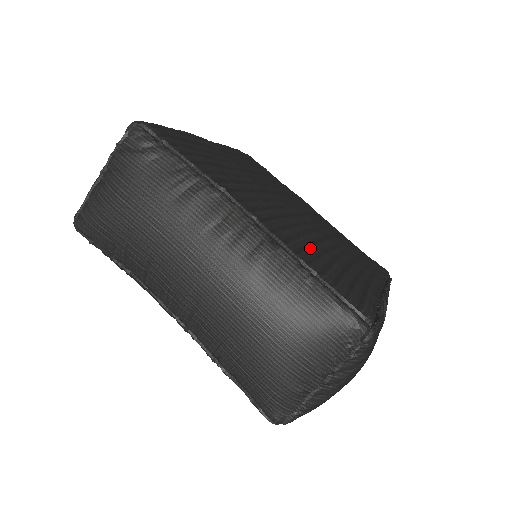
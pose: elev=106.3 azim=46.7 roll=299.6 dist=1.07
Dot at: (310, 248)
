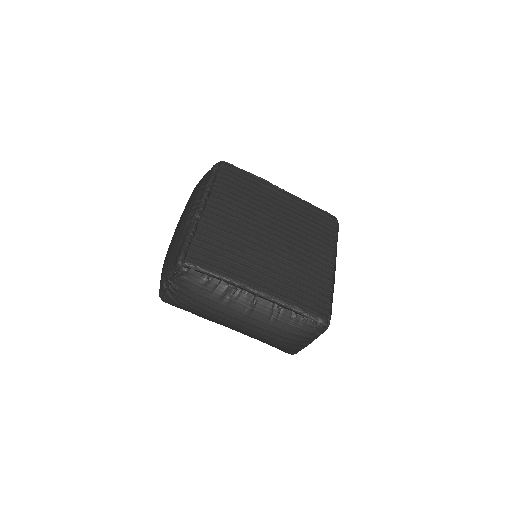
Dot at: (224, 238)
